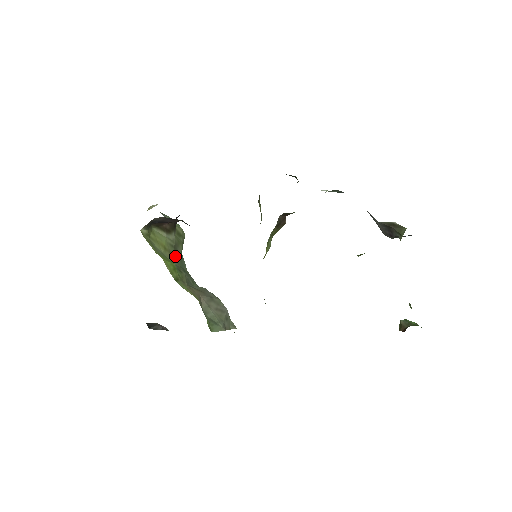
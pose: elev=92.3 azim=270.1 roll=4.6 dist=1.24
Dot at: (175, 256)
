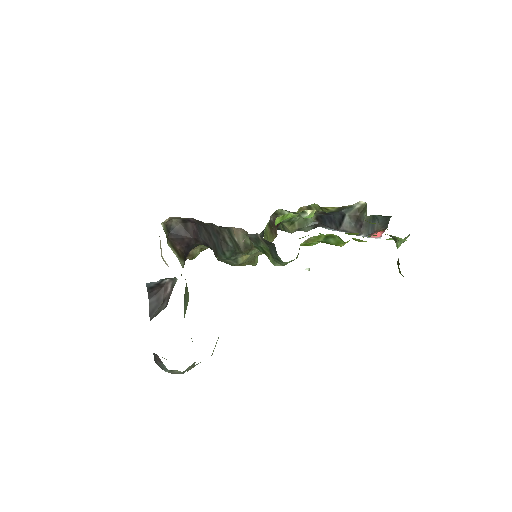
Dot at: occluded
